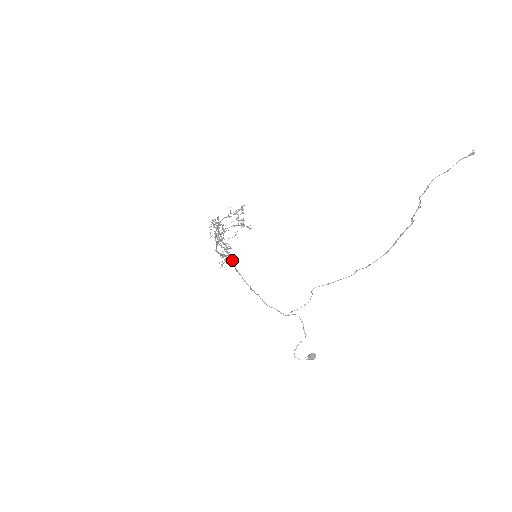
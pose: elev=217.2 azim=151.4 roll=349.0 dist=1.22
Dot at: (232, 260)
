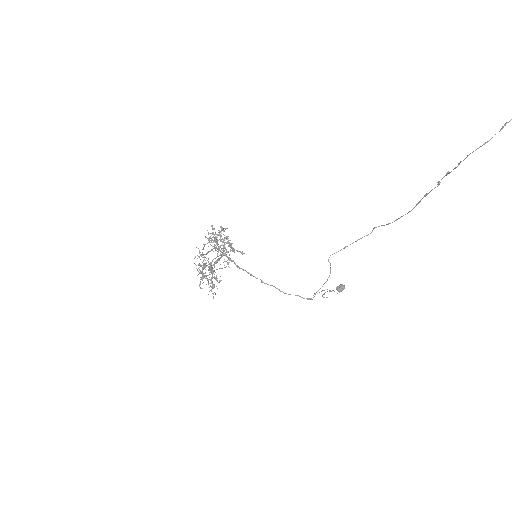
Dot at: (228, 258)
